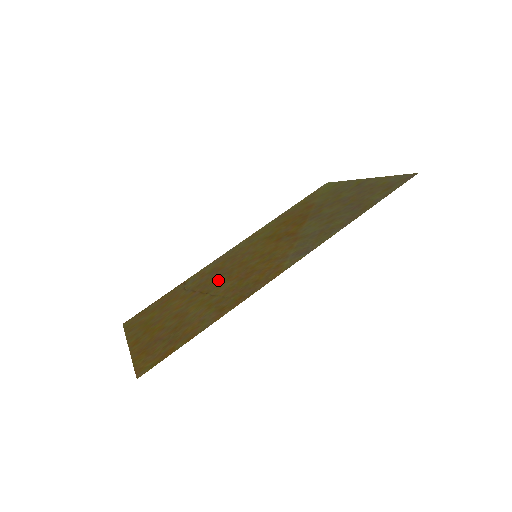
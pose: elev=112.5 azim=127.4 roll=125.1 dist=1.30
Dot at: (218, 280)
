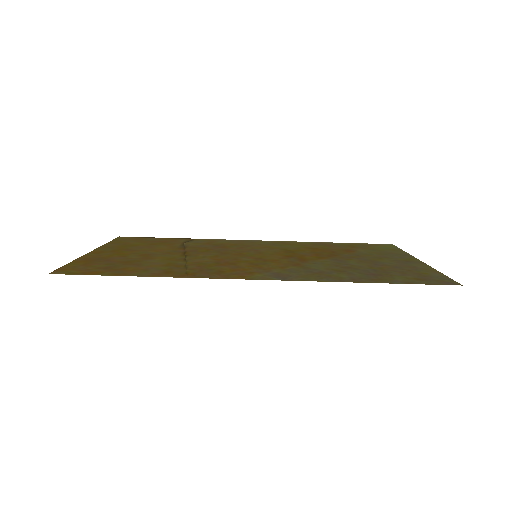
Dot at: (208, 253)
